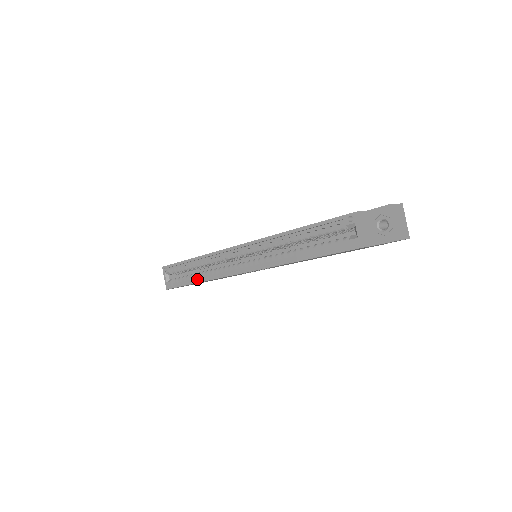
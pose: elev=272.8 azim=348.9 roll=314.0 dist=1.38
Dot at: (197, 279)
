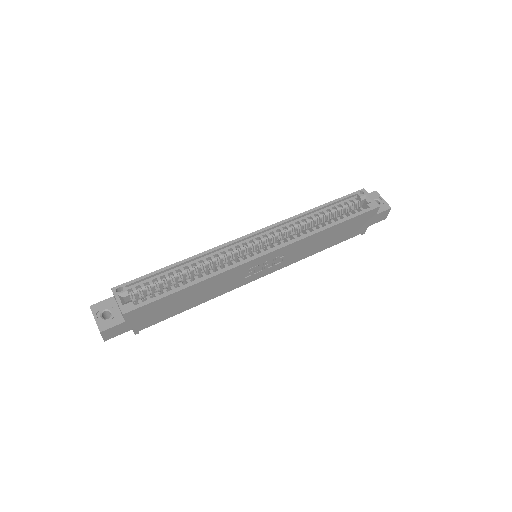
Dot at: (187, 284)
